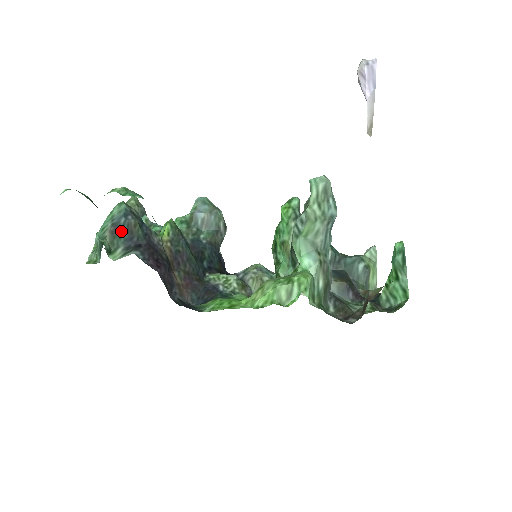
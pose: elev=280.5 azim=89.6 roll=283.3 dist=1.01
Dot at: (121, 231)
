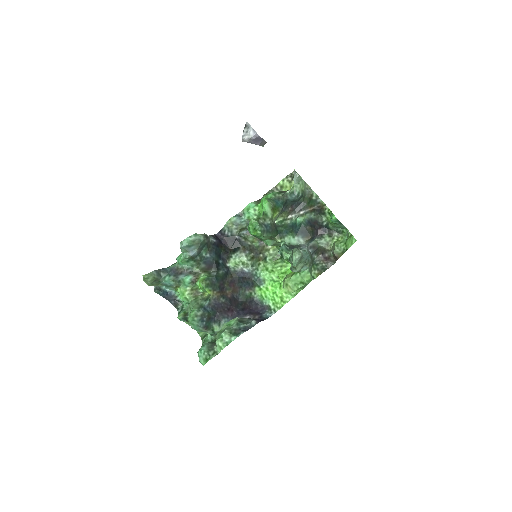
Dot at: (207, 324)
